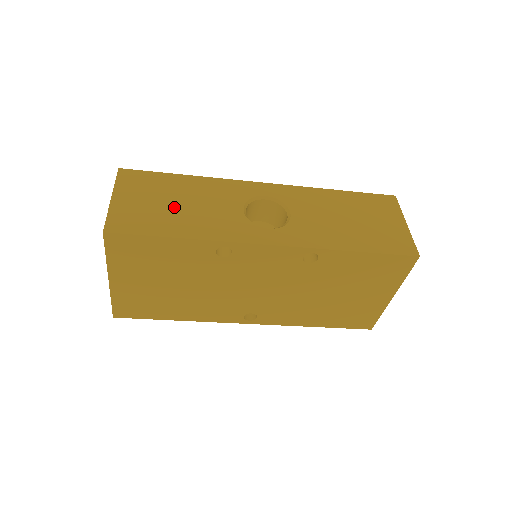
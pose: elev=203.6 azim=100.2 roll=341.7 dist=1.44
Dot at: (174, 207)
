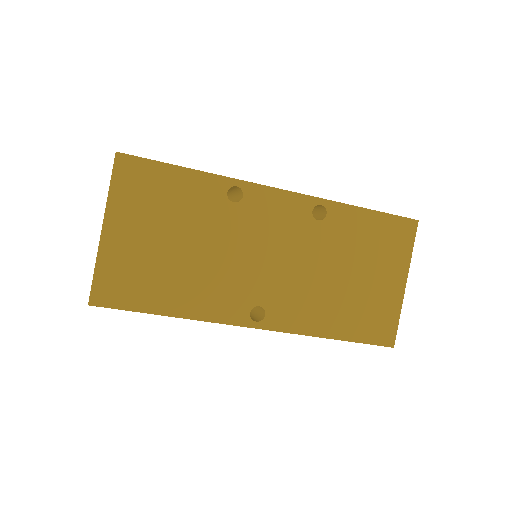
Dot at: occluded
